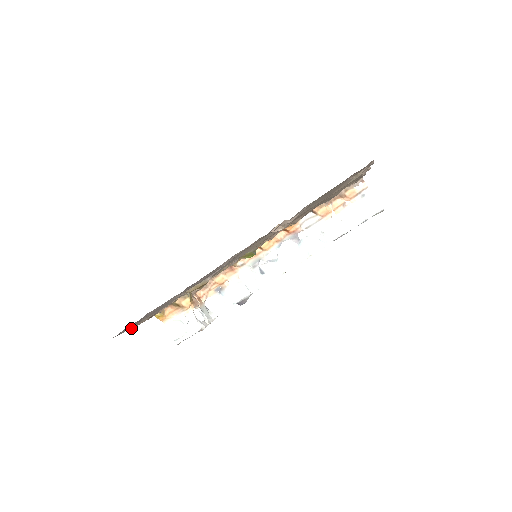
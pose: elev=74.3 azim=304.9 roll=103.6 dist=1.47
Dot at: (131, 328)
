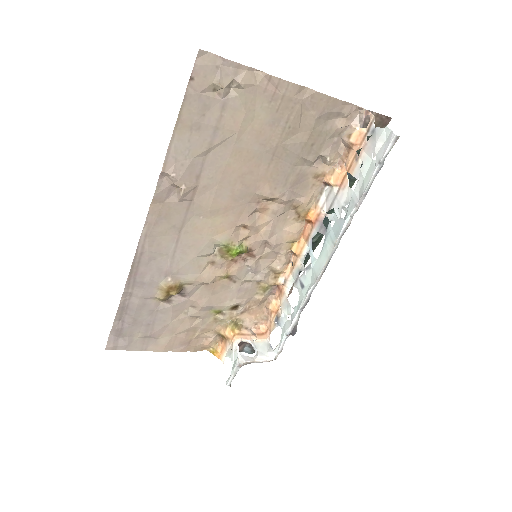
Dot at: (149, 350)
